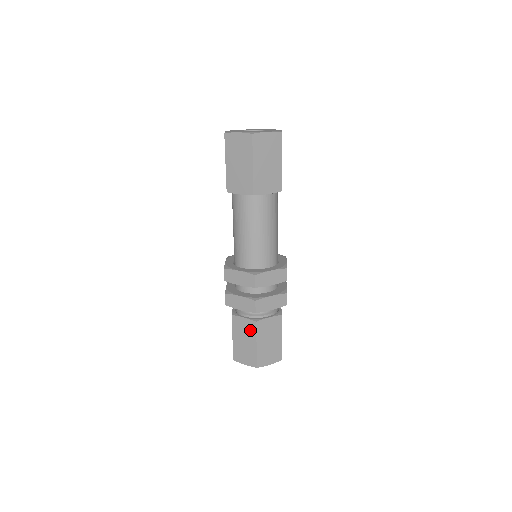
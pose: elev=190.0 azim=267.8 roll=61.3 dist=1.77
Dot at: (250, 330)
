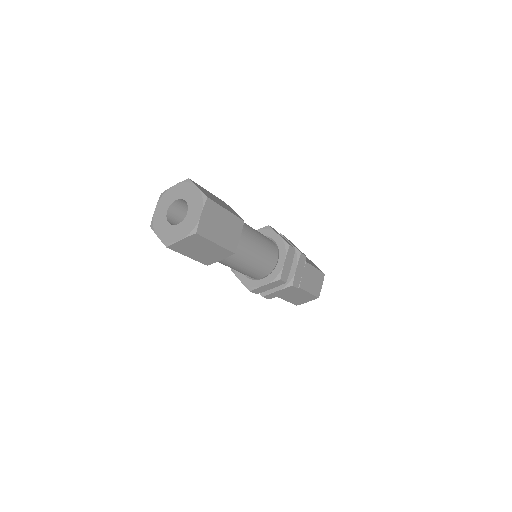
Dot at: occluded
